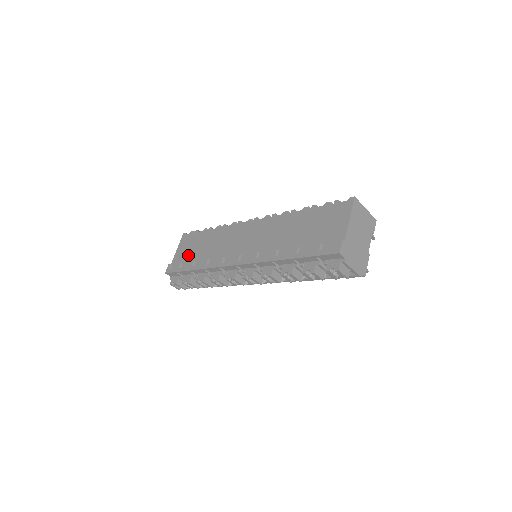
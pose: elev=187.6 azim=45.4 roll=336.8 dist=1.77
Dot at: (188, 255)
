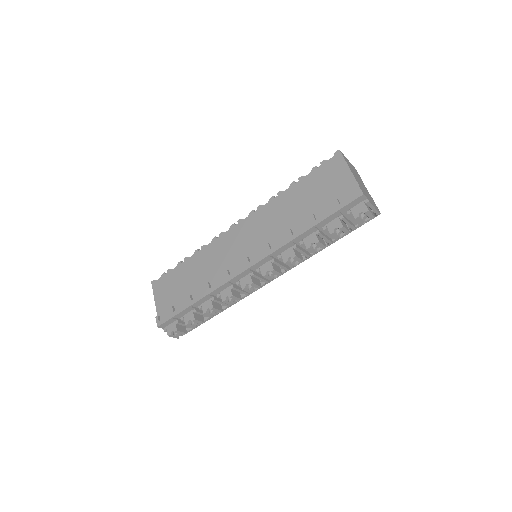
Dot at: (175, 295)
